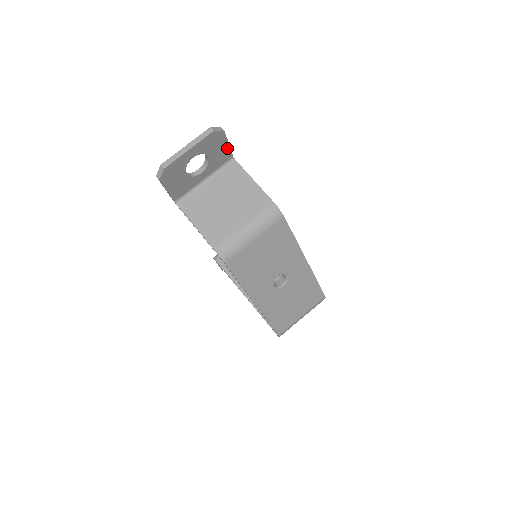
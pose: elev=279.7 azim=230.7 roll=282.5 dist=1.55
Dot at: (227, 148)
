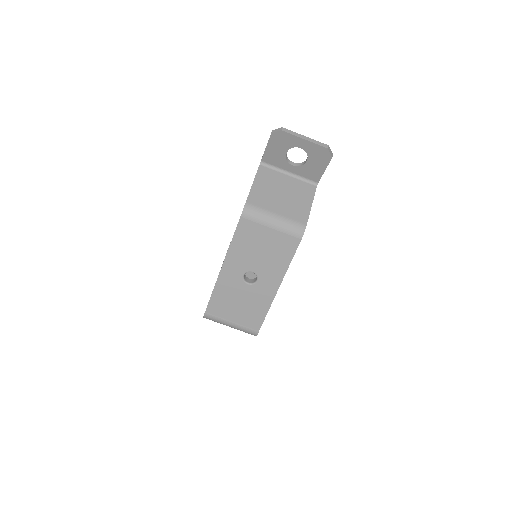
Dot at: (321, 172)
